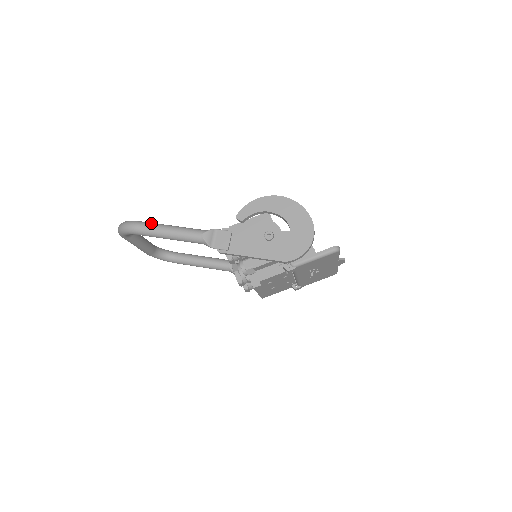
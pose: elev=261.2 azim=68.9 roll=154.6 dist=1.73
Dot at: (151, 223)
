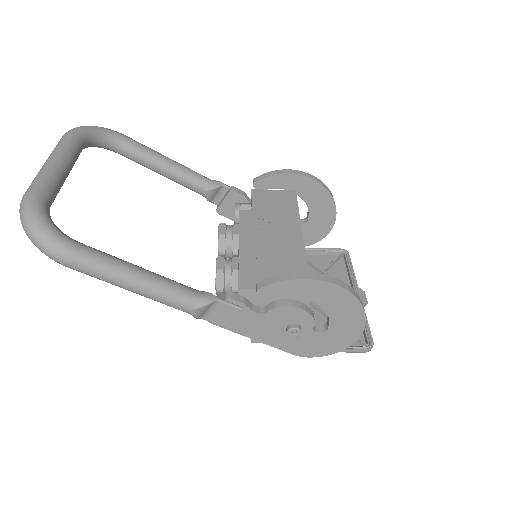
Dot at: (99, 264)
